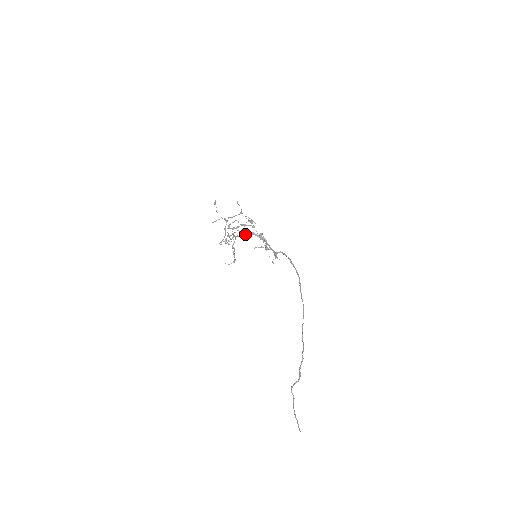
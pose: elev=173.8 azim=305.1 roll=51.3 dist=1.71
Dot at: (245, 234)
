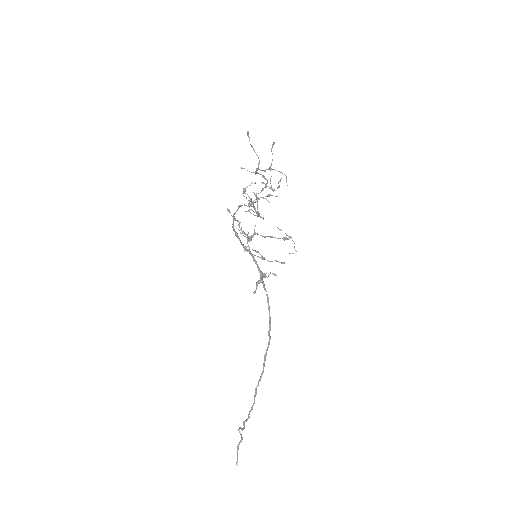
Dot at: (233, 229)
